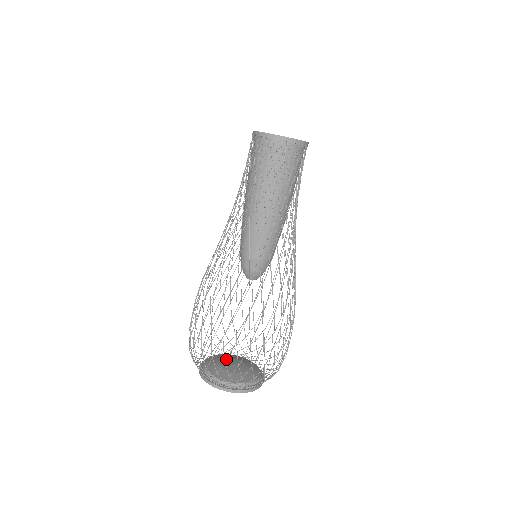
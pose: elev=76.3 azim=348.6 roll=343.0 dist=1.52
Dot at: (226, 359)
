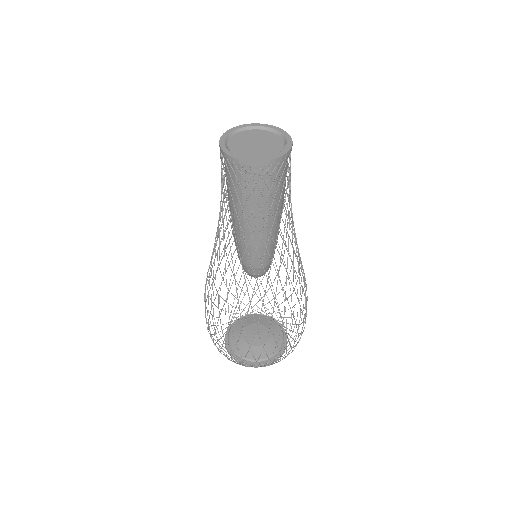
Dot at: (254, 325)
